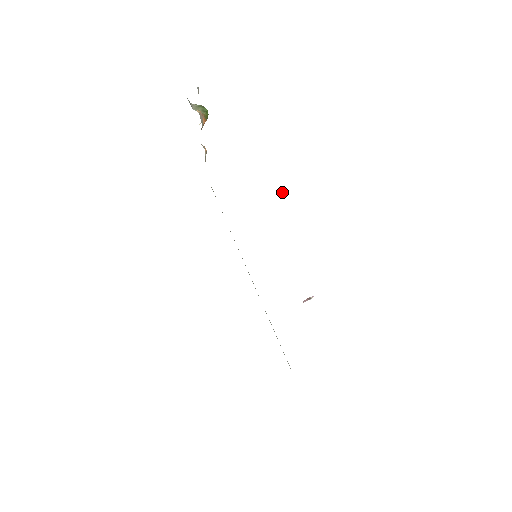
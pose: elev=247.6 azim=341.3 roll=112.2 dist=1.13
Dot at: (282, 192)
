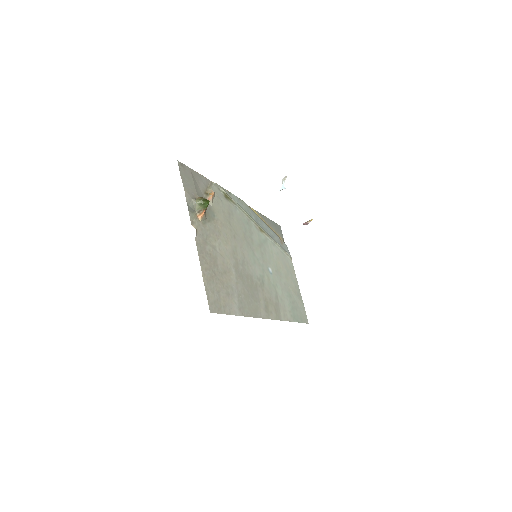
Dot at: (282, 189)
